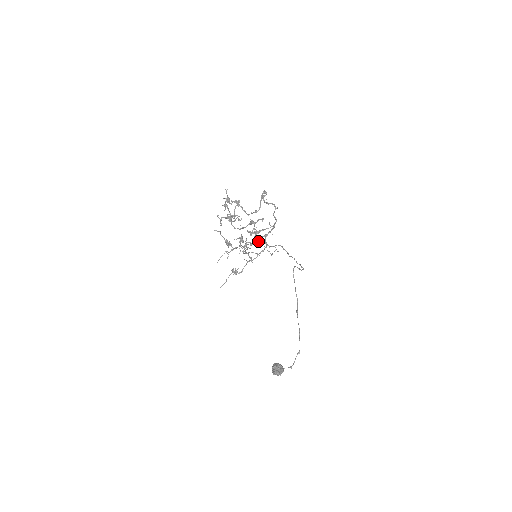
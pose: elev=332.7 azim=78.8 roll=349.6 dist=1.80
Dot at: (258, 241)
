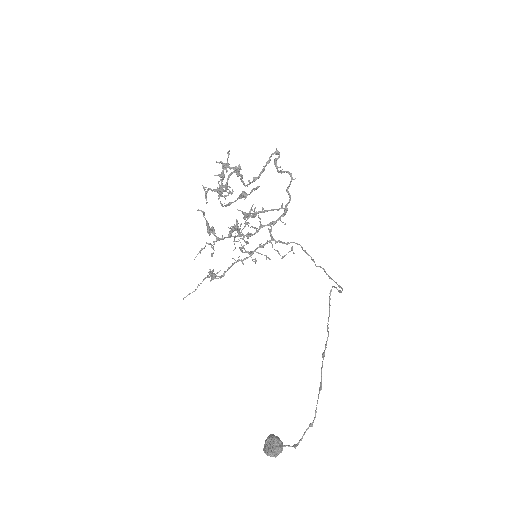
Dot at: (248, 225)
